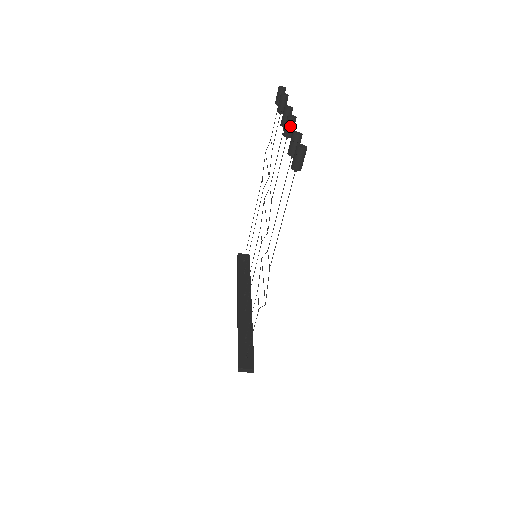
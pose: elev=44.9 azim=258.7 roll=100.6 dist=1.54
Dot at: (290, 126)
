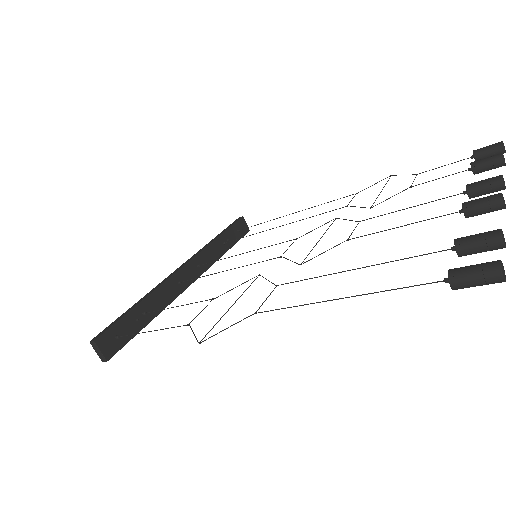
Dot at: (486, 207)
